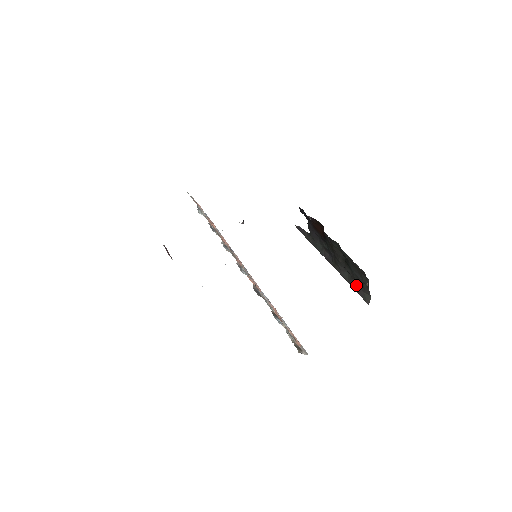
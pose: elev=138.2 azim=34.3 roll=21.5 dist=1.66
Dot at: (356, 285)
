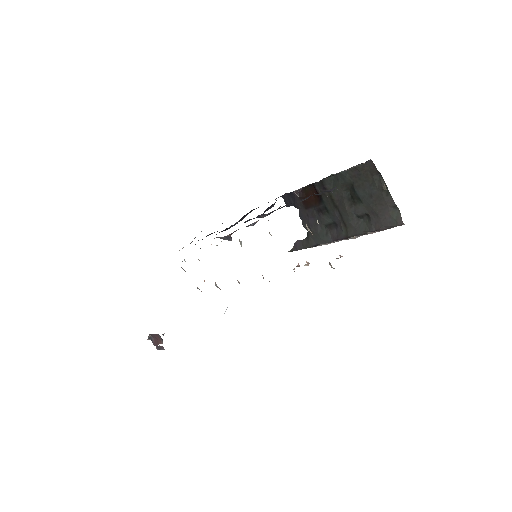
Dot at: (377, 217)
